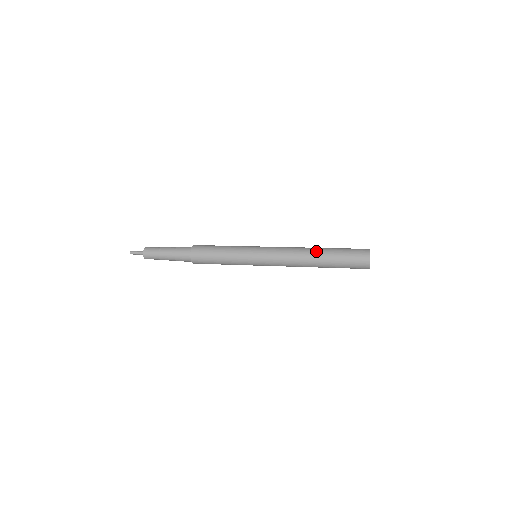
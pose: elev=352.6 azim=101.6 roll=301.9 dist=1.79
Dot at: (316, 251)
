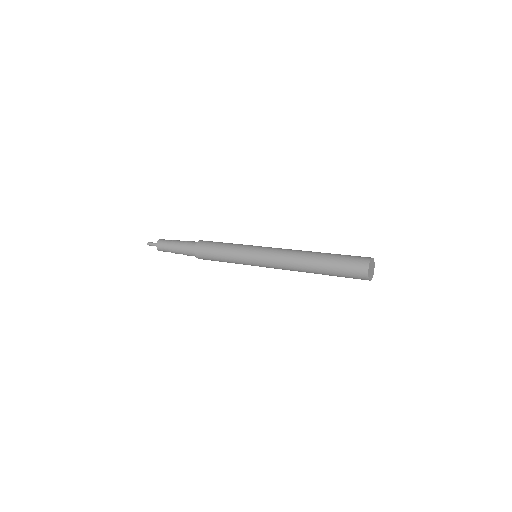
Dot at: (313, 255)
